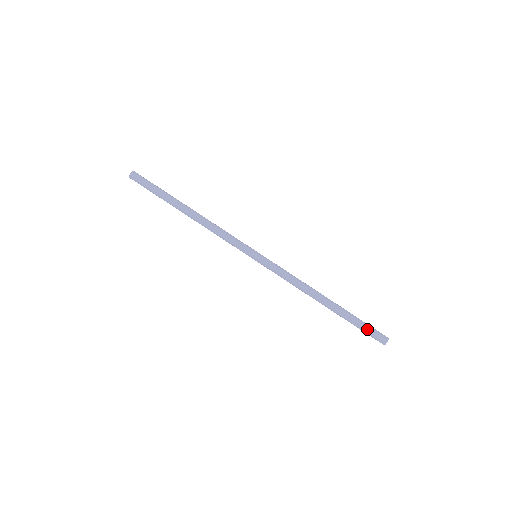
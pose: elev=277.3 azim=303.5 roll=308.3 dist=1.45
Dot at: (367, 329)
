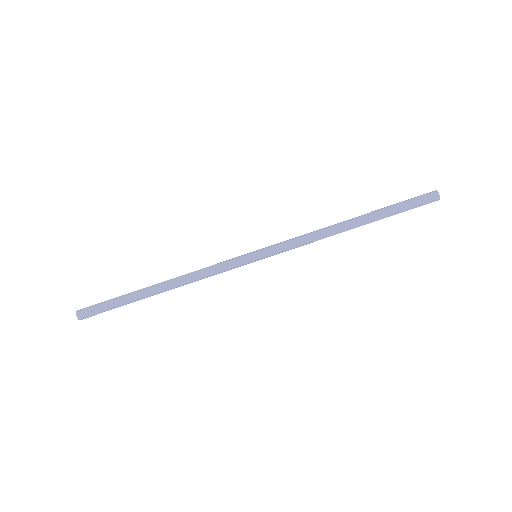
Dot at: (412, 208)
